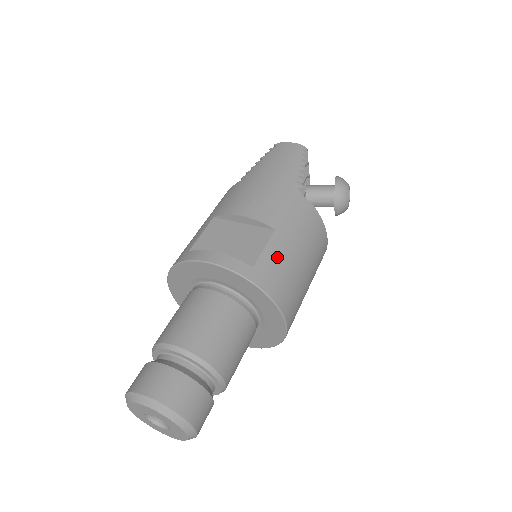
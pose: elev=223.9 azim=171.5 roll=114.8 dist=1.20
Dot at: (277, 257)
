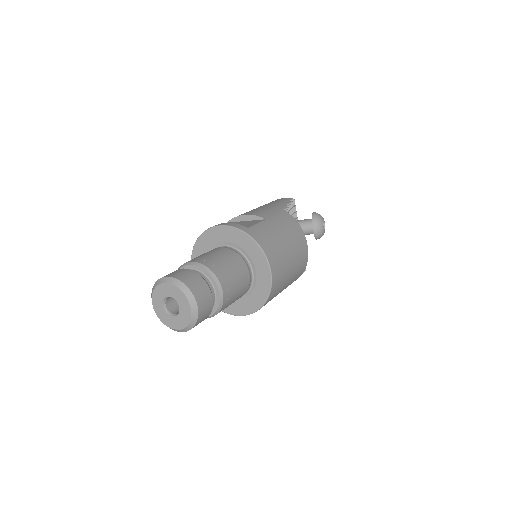
Dot at: (265, 229)
